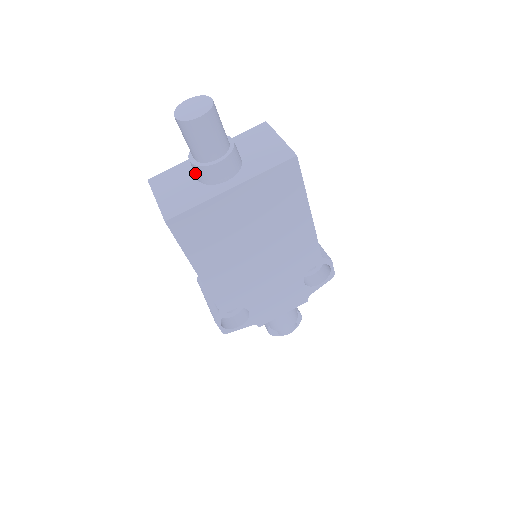
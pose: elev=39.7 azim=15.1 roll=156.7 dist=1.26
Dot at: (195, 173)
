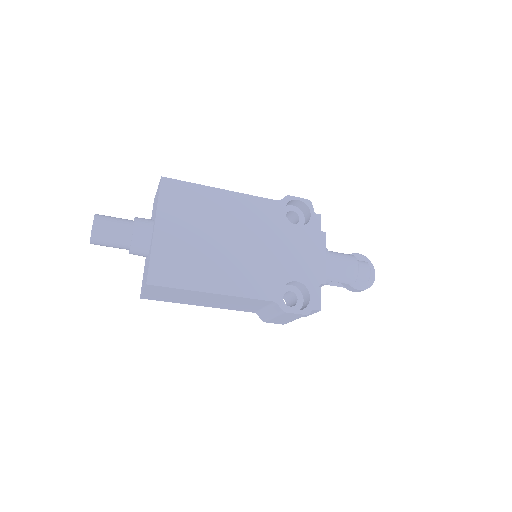
Dot at: (140, 254)
